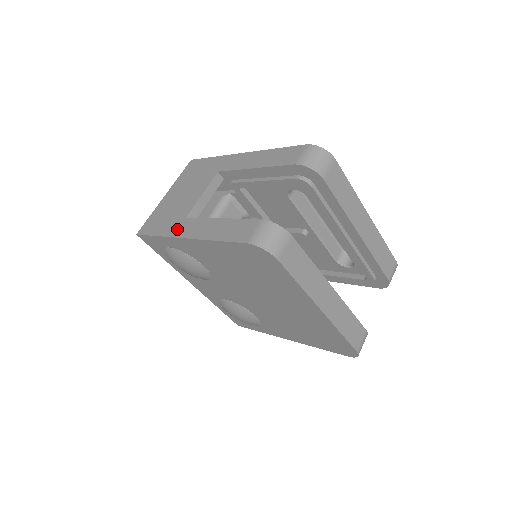
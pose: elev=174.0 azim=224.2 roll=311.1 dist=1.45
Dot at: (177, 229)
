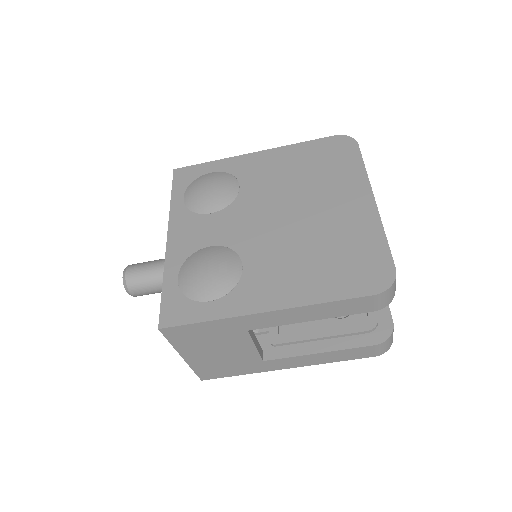
Dot at: occluded
